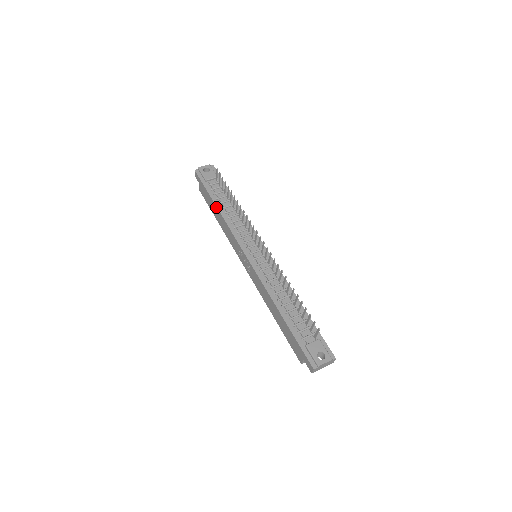
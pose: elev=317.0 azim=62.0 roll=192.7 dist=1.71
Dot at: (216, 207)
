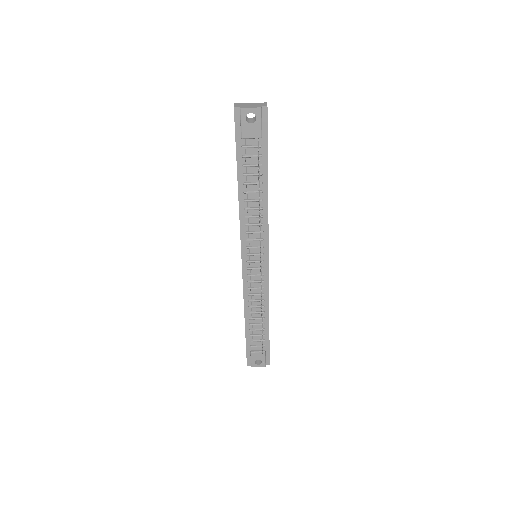
Dot at: occluded
